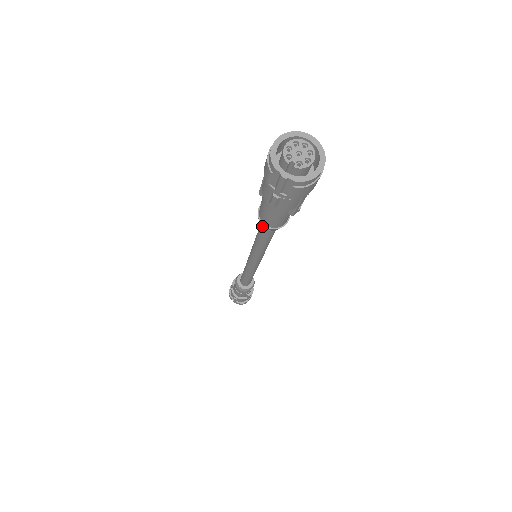
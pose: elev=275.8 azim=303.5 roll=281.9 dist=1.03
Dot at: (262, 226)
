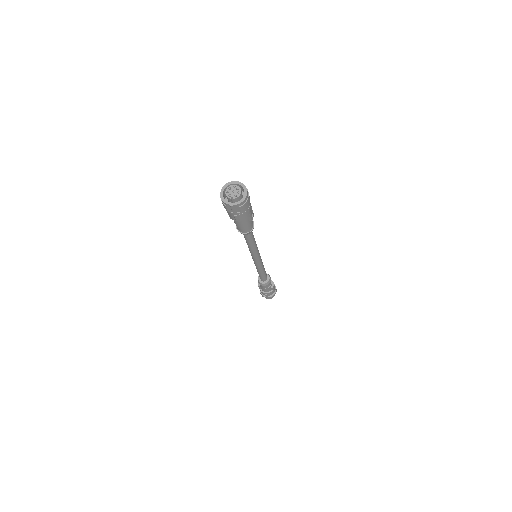
Dot at: (244, 235)
